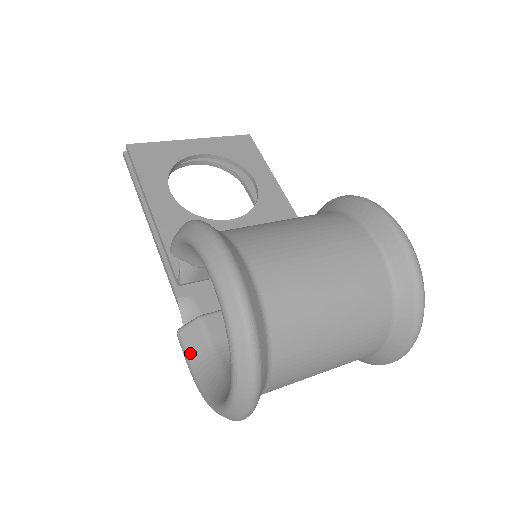
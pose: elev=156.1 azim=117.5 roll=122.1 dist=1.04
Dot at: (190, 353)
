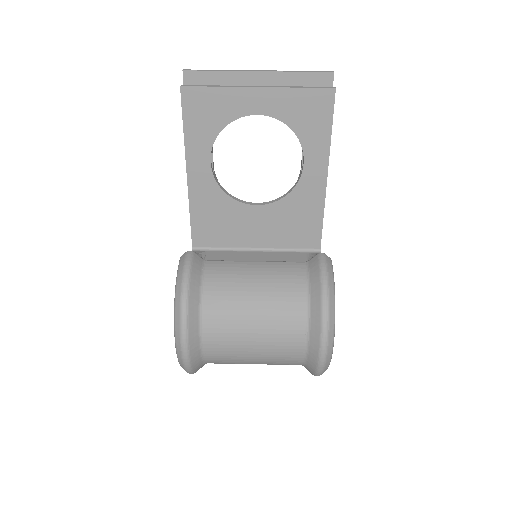
Dot at: occluded
